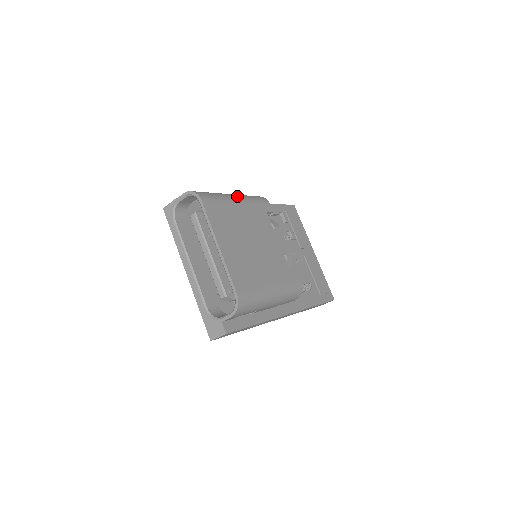
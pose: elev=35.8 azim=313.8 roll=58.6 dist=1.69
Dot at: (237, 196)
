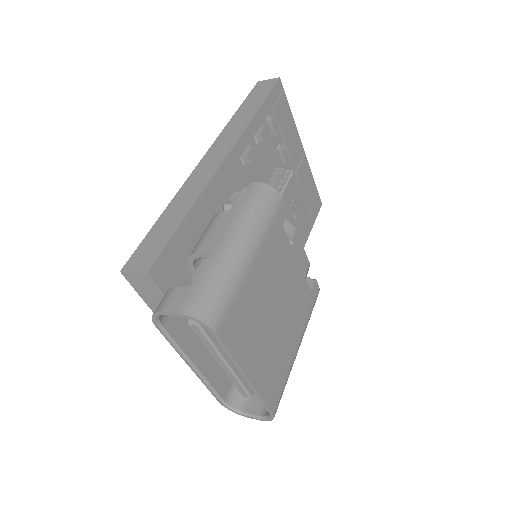
Dot at: (249, 244)
